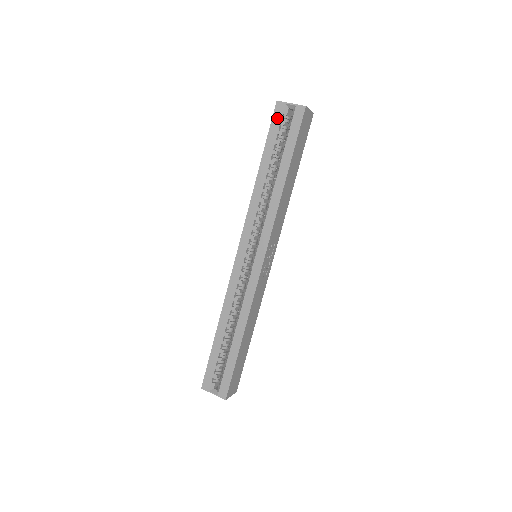
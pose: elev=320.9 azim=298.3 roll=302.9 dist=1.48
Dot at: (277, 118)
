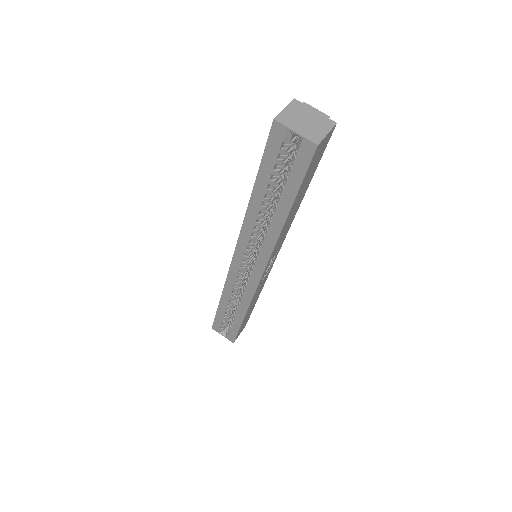
Dot at: (274, 144)
